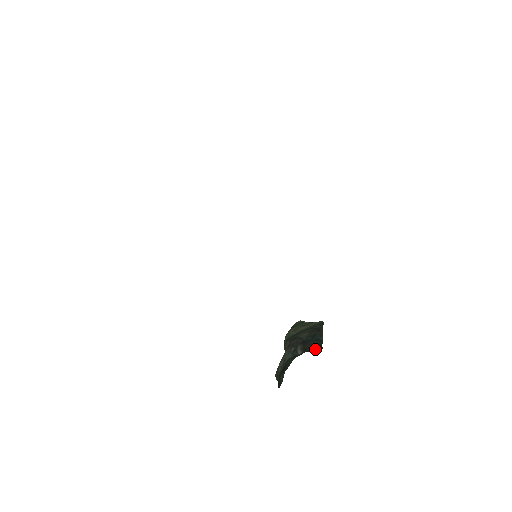
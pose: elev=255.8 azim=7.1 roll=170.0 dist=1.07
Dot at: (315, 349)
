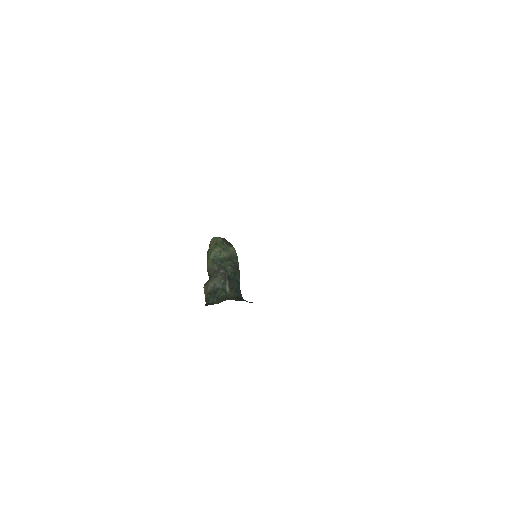
Dot at: (238, 293)
